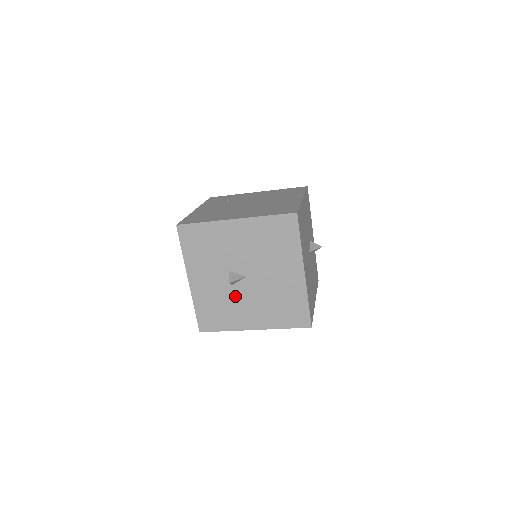
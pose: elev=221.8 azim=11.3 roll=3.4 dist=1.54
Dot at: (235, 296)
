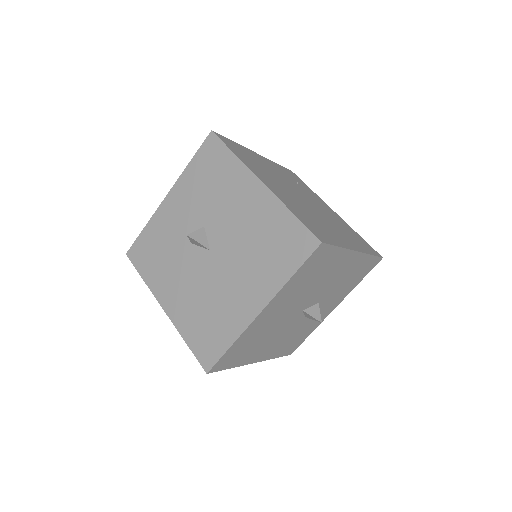
Dot at: (183, 257)
